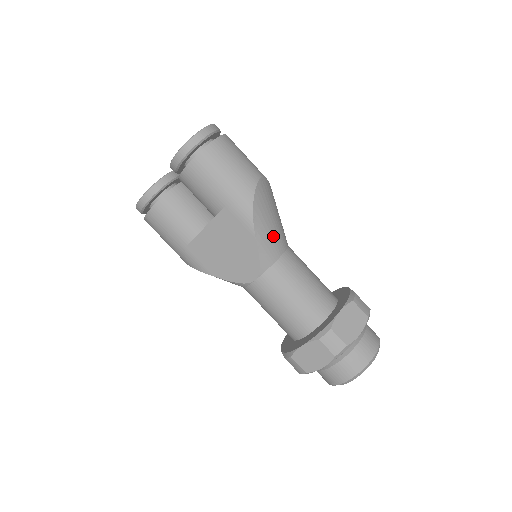
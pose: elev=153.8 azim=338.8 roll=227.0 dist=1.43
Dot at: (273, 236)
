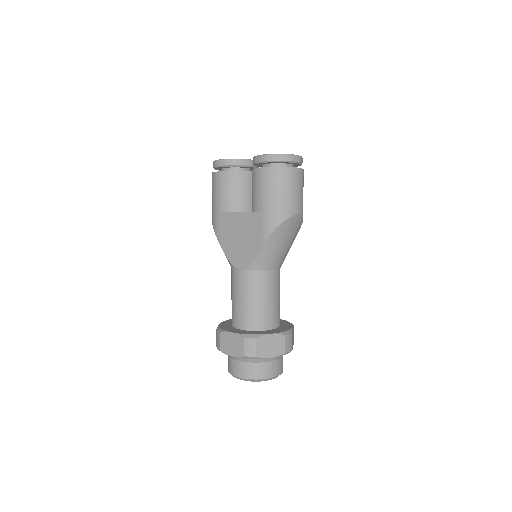
Dot at: (274, 254)
